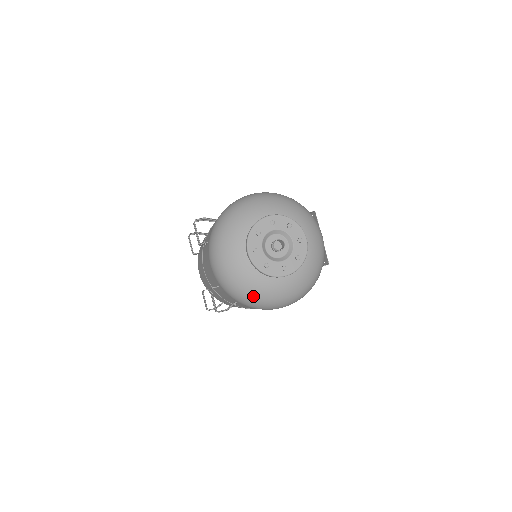
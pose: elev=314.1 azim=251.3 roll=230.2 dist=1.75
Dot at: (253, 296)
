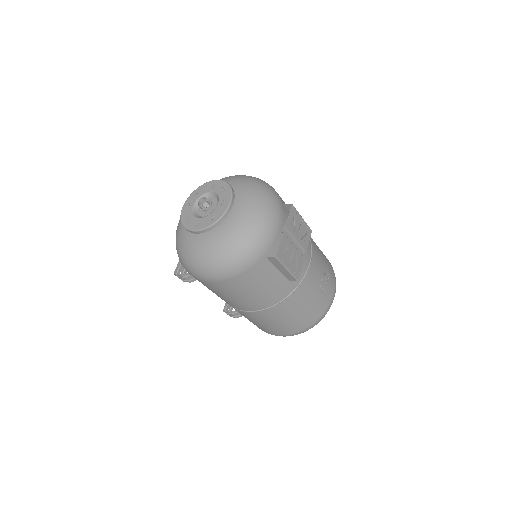
Dot at: (180, 253)
